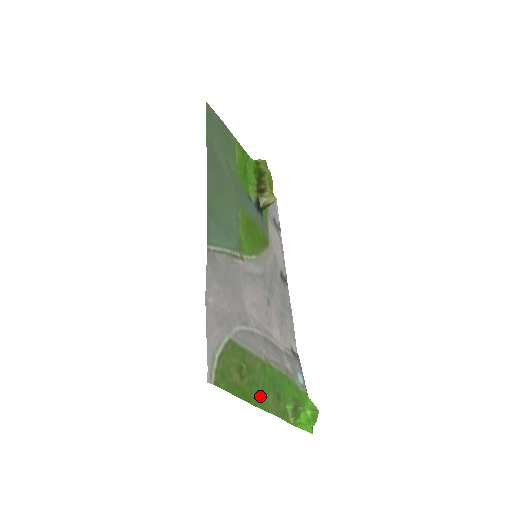
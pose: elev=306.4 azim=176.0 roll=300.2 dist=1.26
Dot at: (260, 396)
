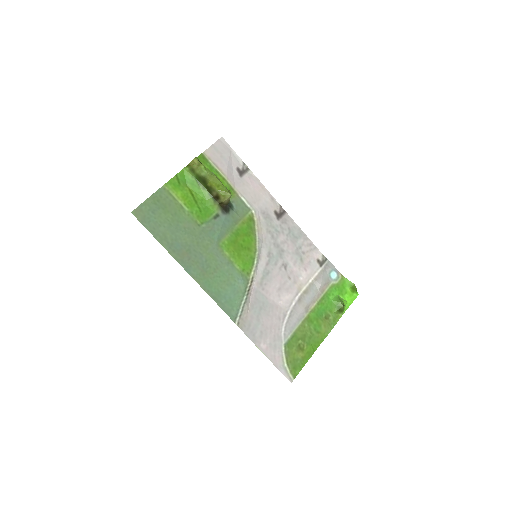
Dot at: (317, 338)
